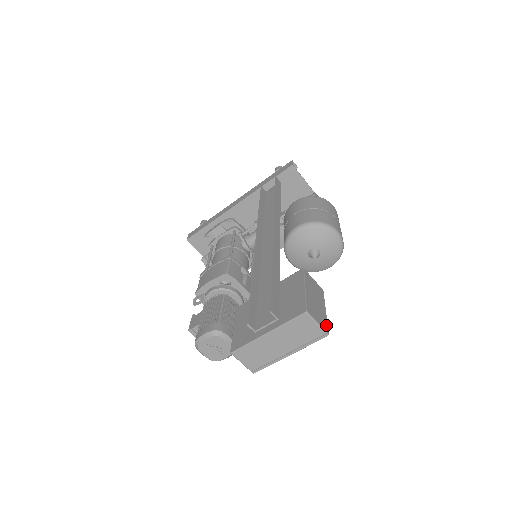
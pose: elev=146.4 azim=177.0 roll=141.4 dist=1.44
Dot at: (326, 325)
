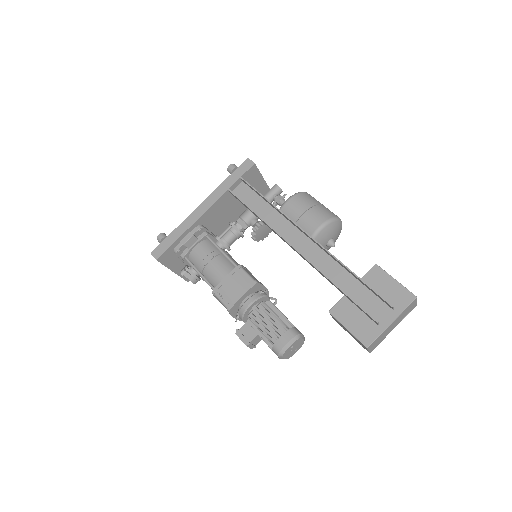
Dot at: occluded
